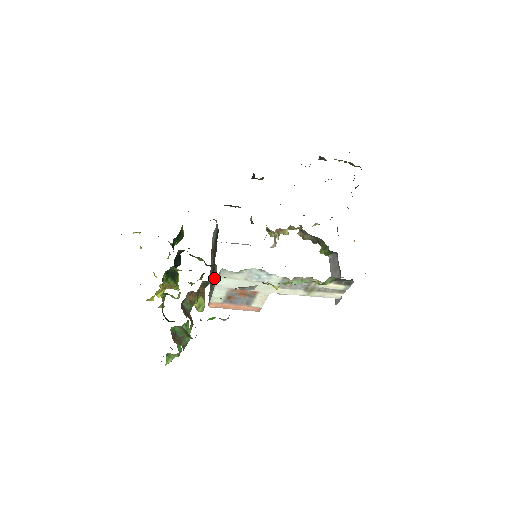
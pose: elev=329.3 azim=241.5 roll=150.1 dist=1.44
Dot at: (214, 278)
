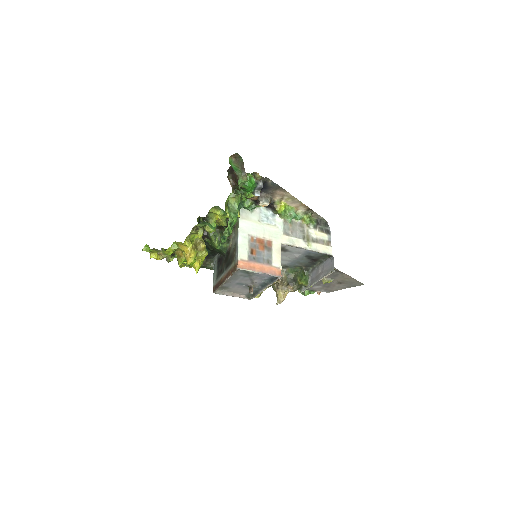
Dot at: (234, 235)
